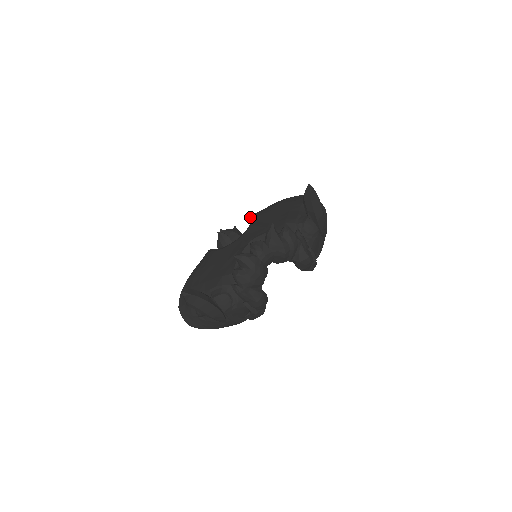
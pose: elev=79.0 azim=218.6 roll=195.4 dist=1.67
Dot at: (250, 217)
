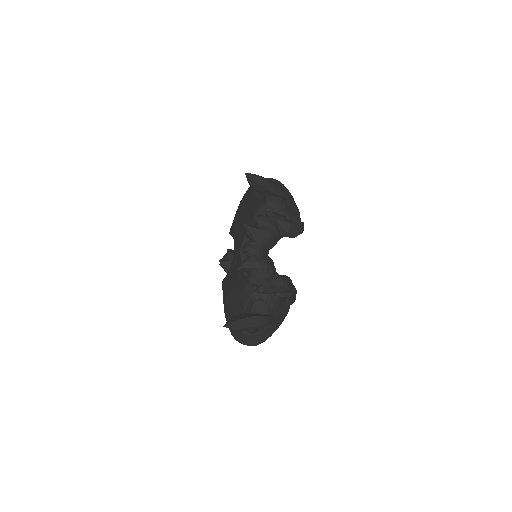
Dot at: (229, 233)
